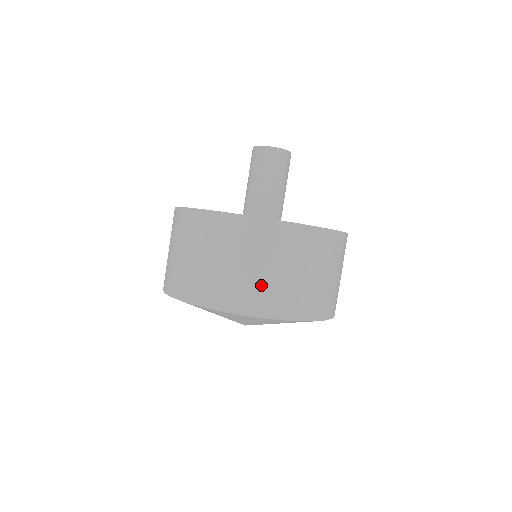
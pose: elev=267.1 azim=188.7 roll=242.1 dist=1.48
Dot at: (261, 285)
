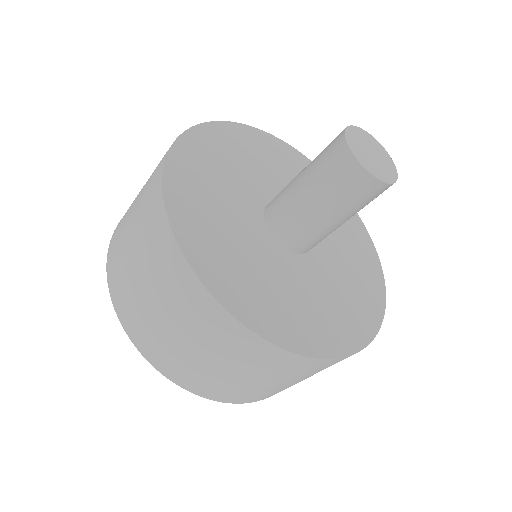
Dot at: occluded
